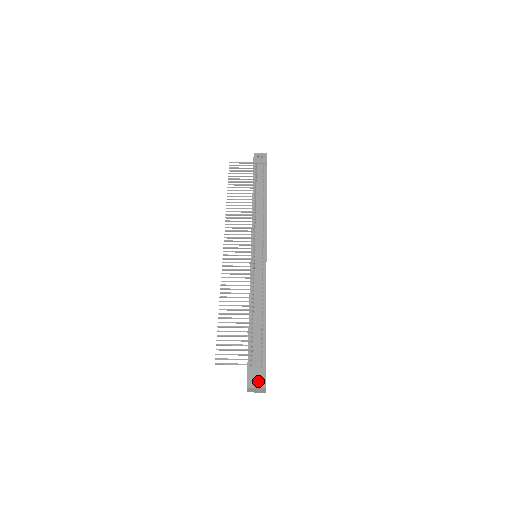
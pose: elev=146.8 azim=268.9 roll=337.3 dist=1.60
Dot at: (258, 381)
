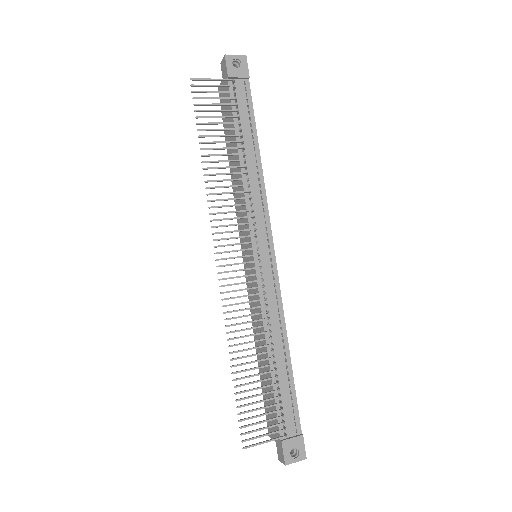
Dot at: (294, 448)
